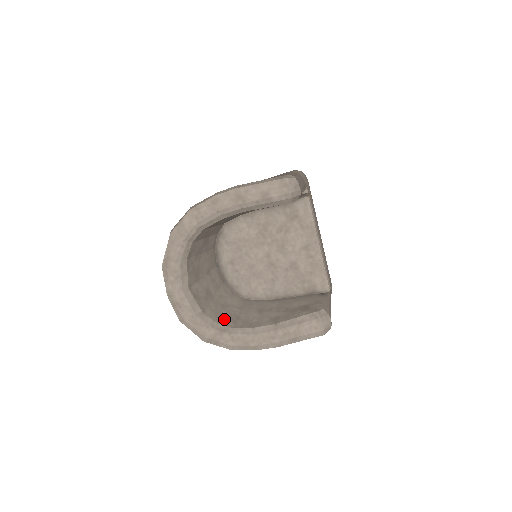
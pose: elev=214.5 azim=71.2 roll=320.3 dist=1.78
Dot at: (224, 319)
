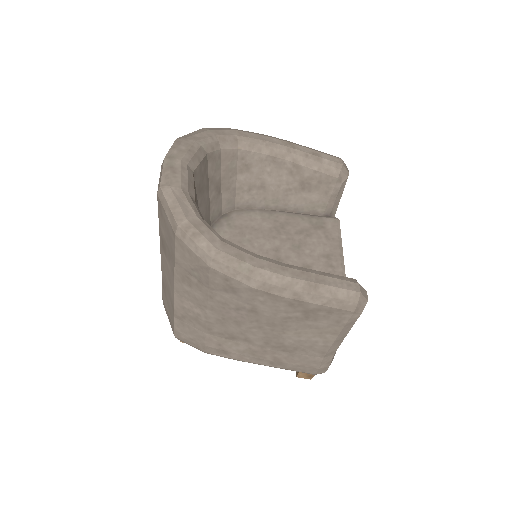
Dot at: occluded
